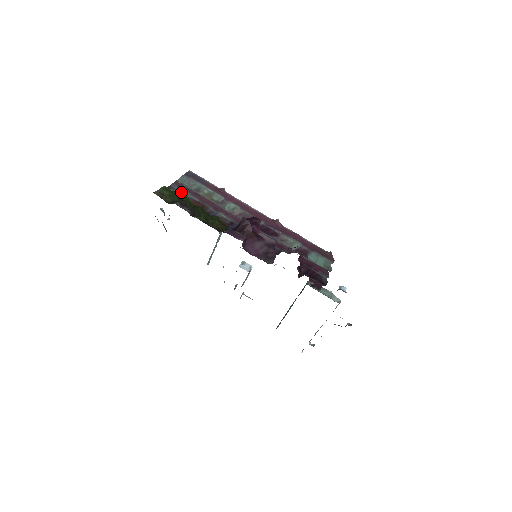
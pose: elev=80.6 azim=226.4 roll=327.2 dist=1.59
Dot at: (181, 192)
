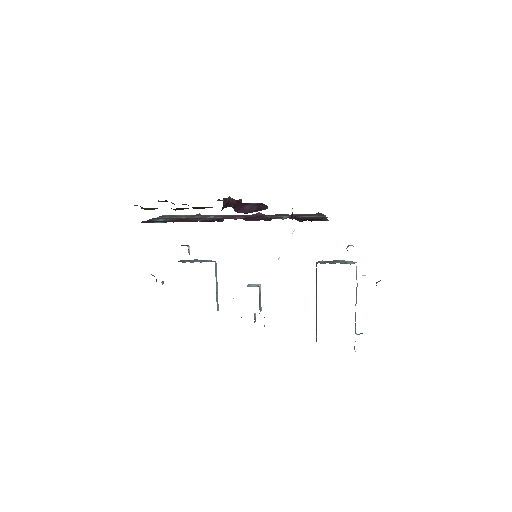
Dot at: (161, 220)
